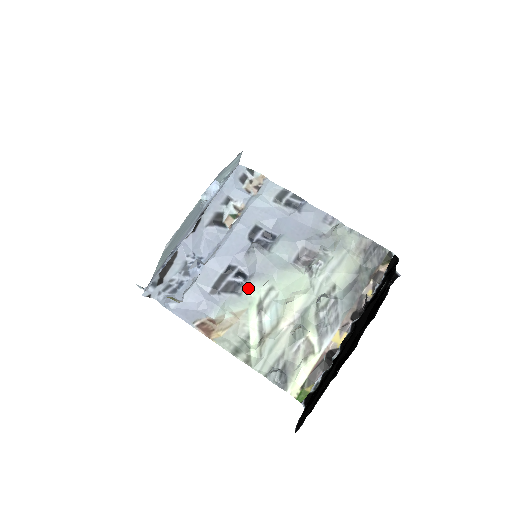
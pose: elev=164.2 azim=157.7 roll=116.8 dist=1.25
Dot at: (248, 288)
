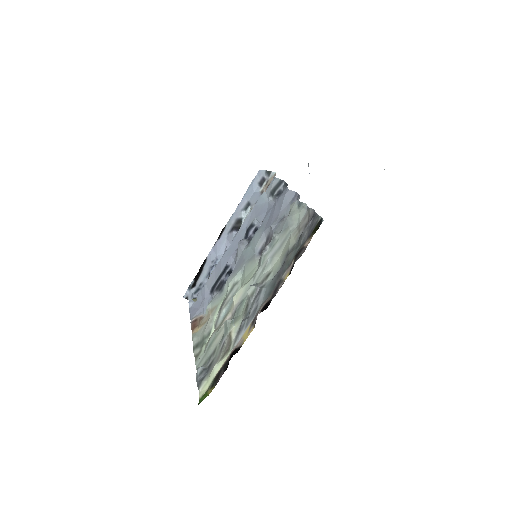
Dot at: (226, 285)
